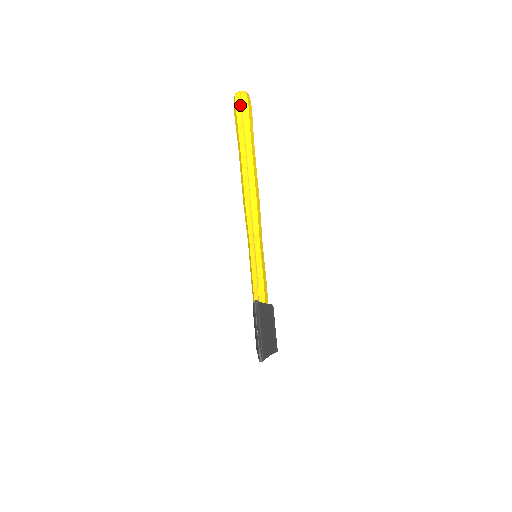
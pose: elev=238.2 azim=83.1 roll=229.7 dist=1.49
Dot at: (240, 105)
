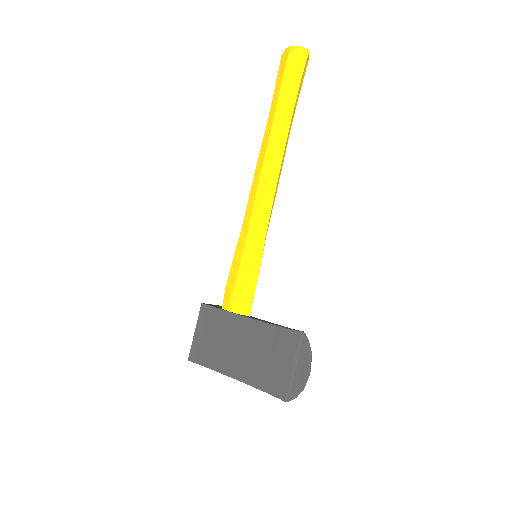
Dot at: (303, 67)
